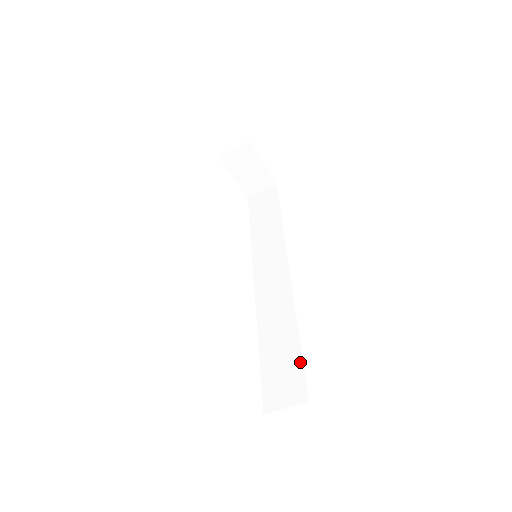
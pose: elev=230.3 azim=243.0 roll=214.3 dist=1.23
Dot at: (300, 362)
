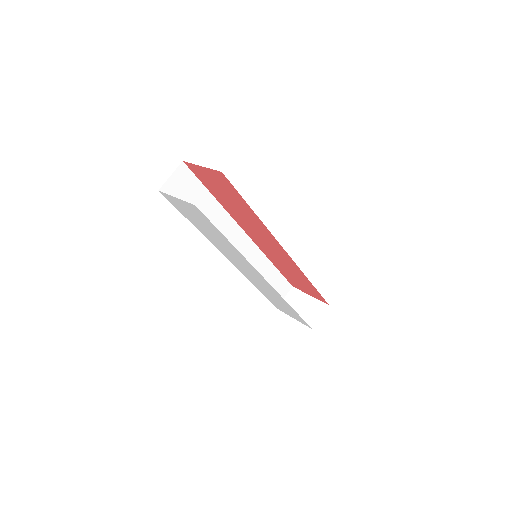
Dot at: occluded
